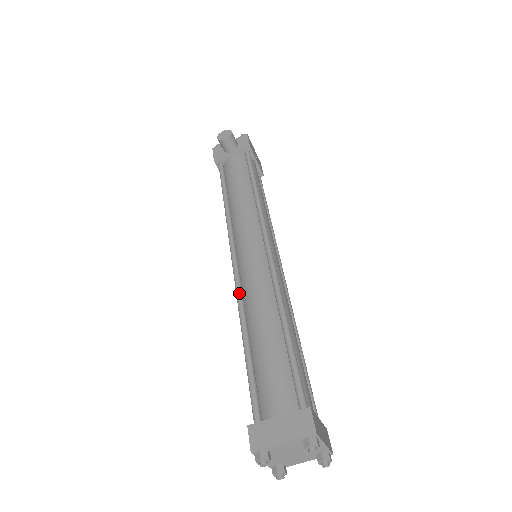
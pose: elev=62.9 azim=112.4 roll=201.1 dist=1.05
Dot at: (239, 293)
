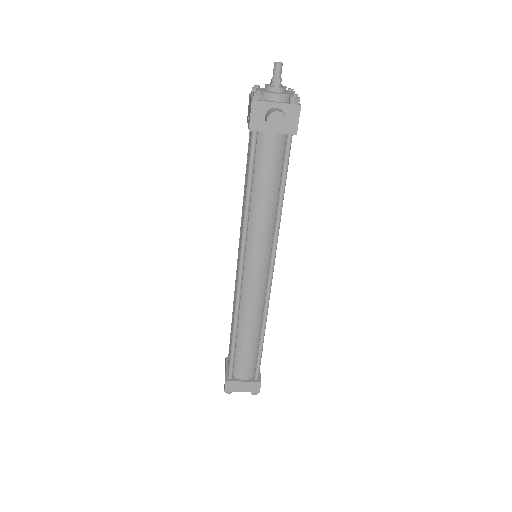
Dot at: (238, 304)
